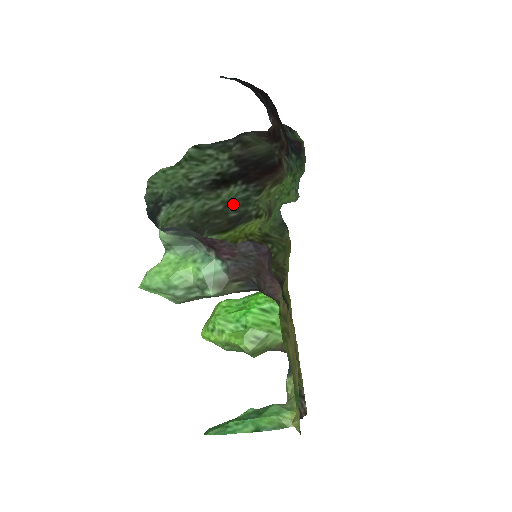
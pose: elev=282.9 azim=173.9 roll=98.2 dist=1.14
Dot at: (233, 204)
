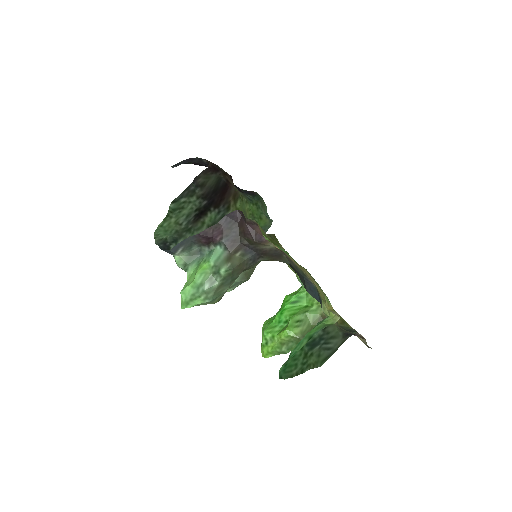
Dot at: occluded
